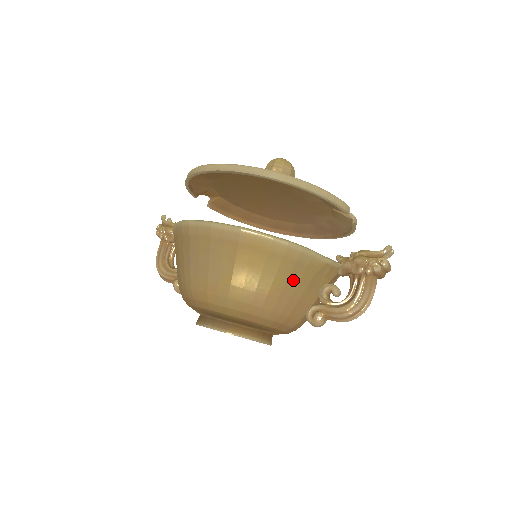
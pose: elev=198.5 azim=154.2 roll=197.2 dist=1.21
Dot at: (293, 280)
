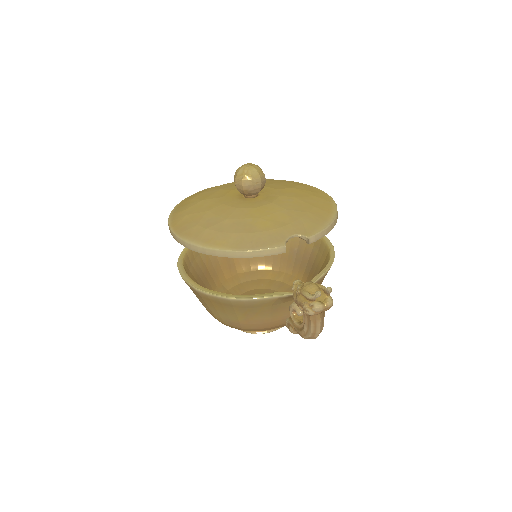
Dot at: (253, 314)
